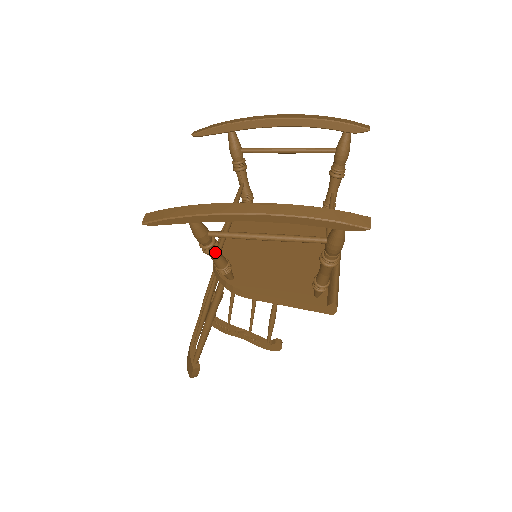
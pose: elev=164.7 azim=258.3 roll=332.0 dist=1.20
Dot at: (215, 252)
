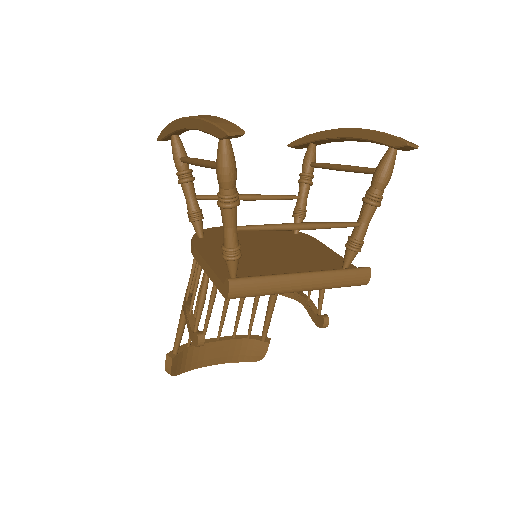
Dot at: (185, 185)
